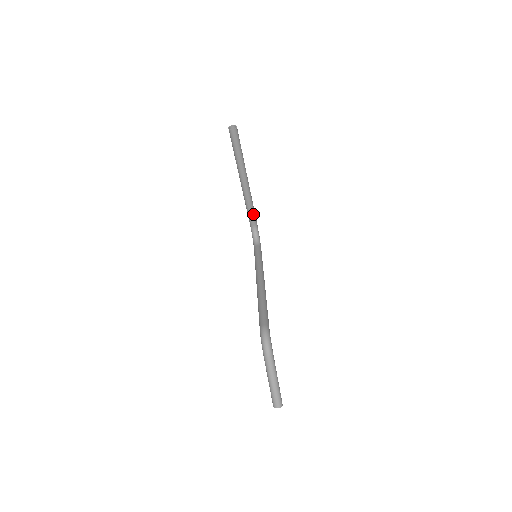
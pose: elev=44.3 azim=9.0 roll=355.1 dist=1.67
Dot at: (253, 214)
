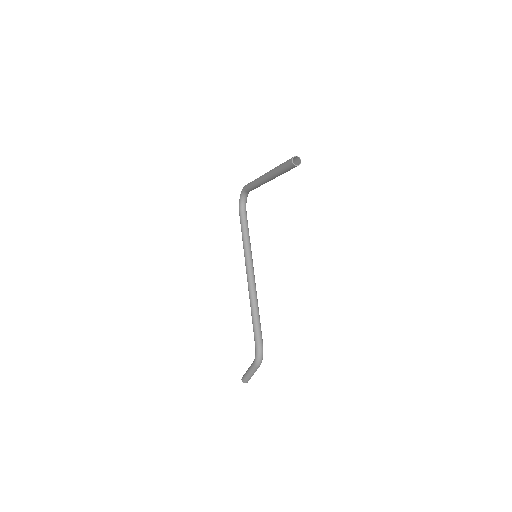
Dot at: occluded
